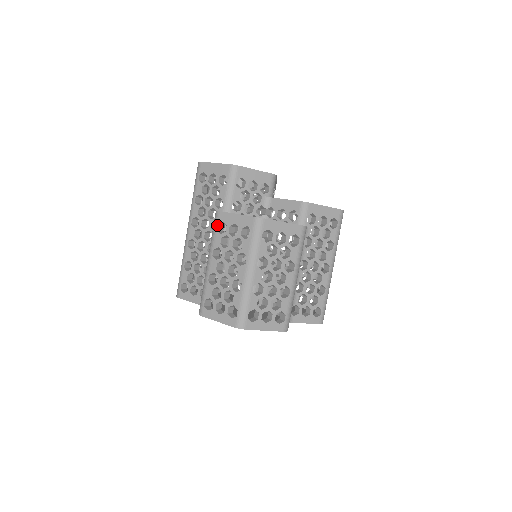
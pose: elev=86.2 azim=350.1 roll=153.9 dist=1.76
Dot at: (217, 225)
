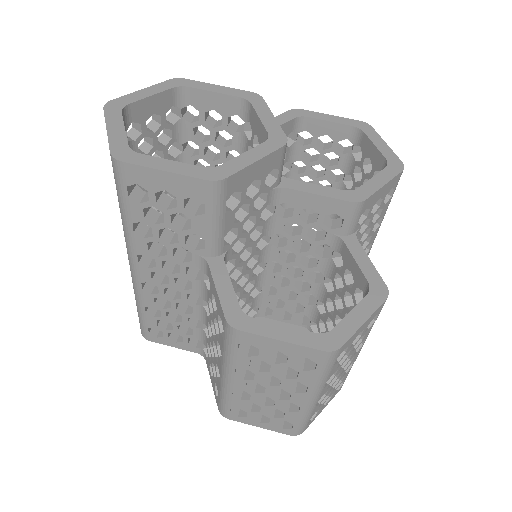
Dot at: (237, 346)
